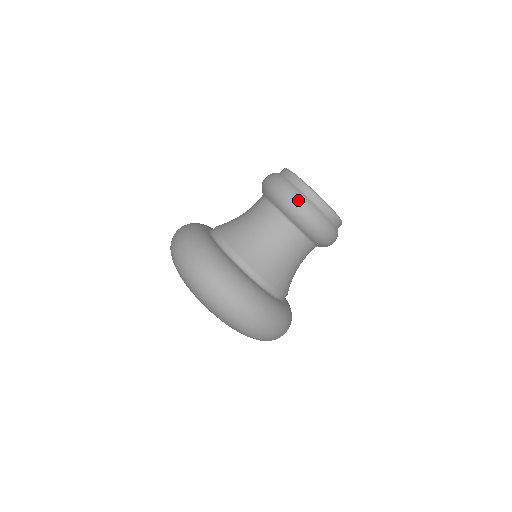
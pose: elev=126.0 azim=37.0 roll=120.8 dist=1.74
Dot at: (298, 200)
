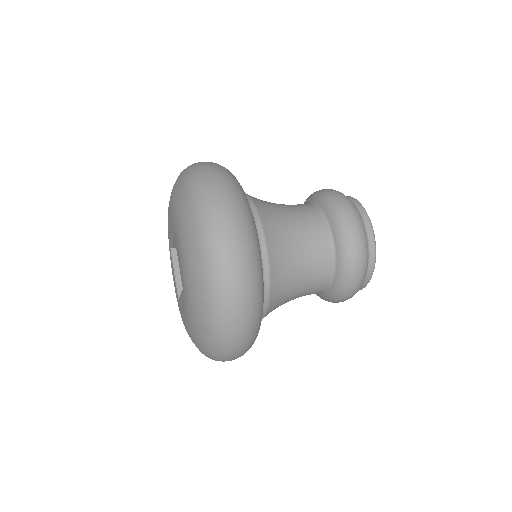
Dot at: (363, 248)
